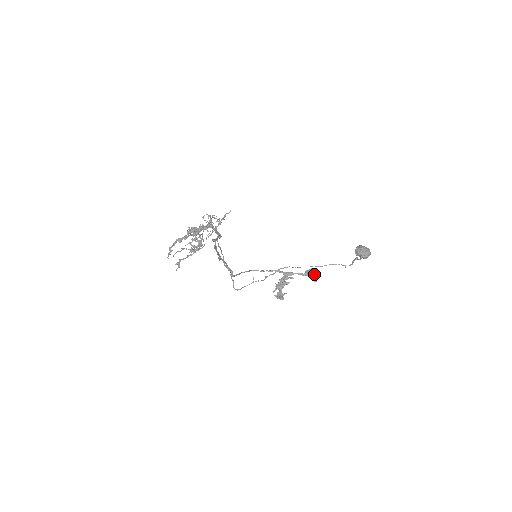
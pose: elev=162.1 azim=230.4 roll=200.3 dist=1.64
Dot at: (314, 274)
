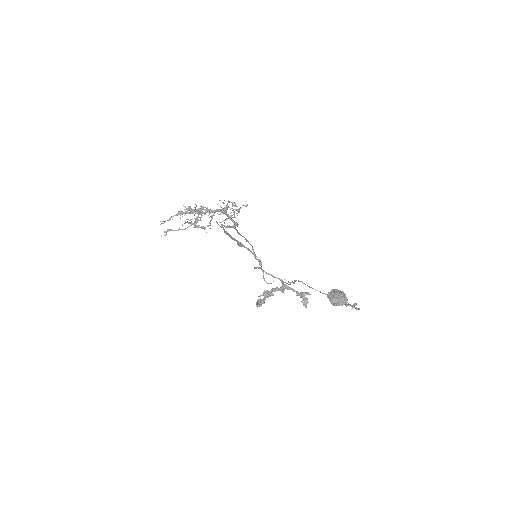
Dot at: (307, 299)
